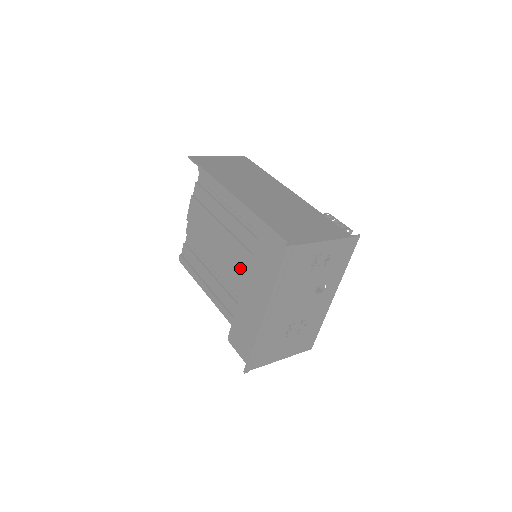
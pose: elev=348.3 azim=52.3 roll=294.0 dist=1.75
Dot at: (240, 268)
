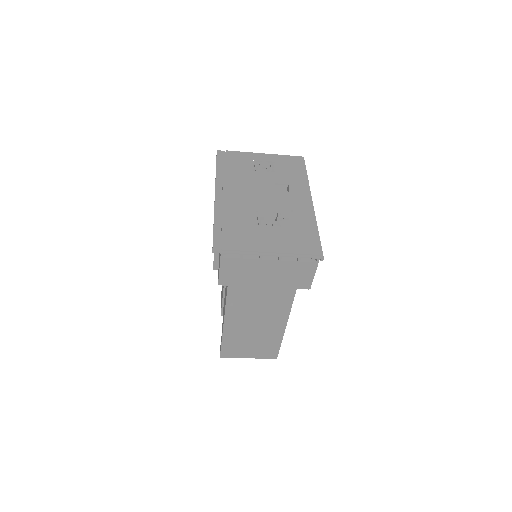
Dot at: occluded
